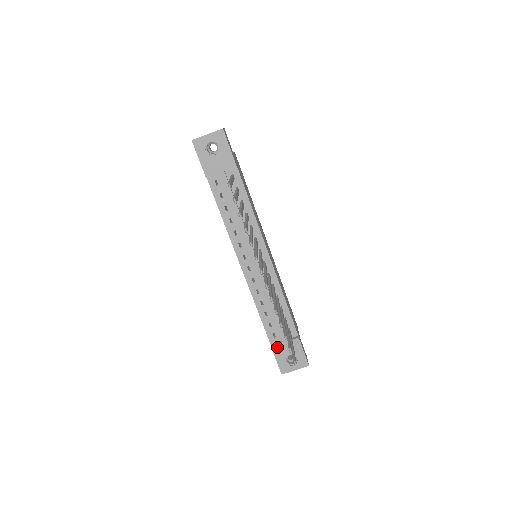
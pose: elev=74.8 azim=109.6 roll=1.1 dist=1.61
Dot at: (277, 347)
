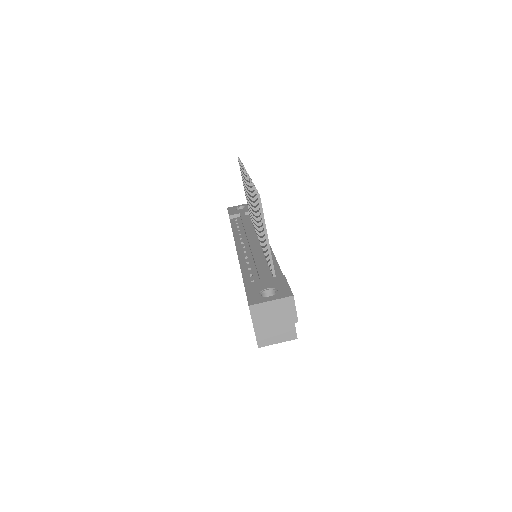
Dot at: (252, 284)
